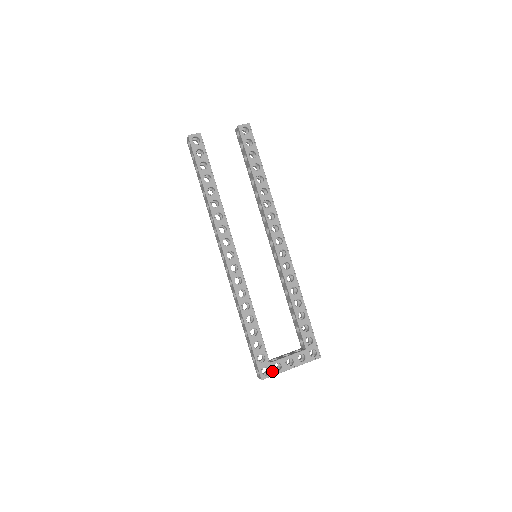
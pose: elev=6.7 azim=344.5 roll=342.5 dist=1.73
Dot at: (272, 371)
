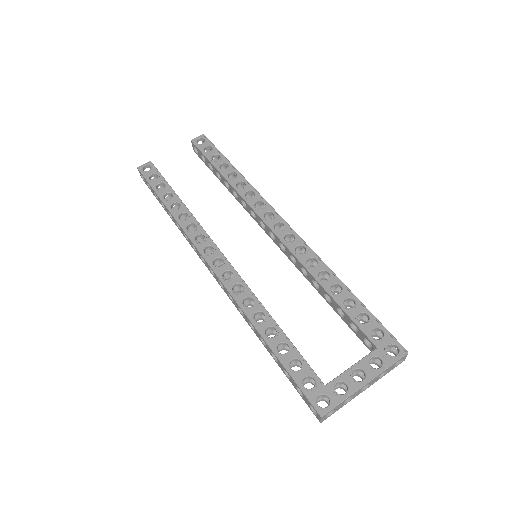
Dot at: (334, 398)
